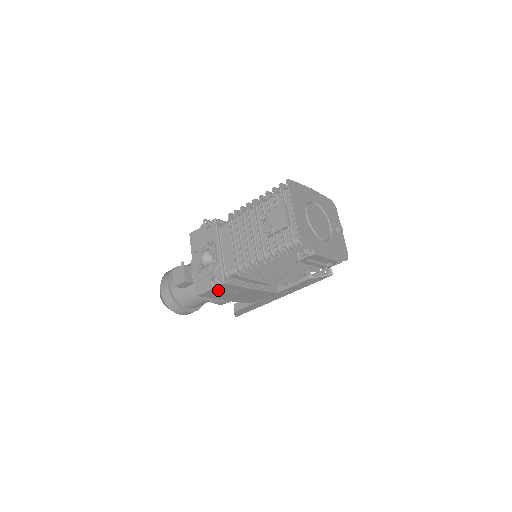
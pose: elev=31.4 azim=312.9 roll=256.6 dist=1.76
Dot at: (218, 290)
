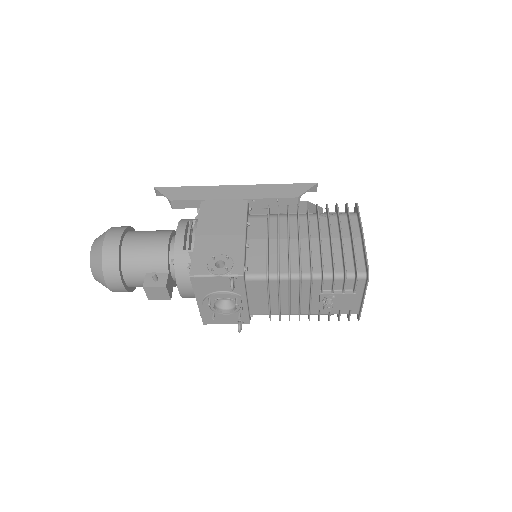
Dot at: occluded
